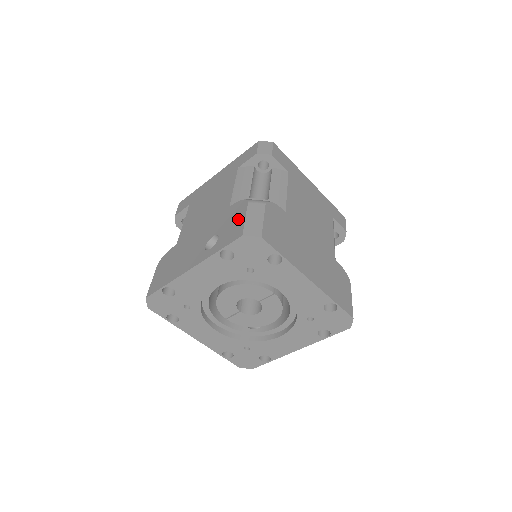
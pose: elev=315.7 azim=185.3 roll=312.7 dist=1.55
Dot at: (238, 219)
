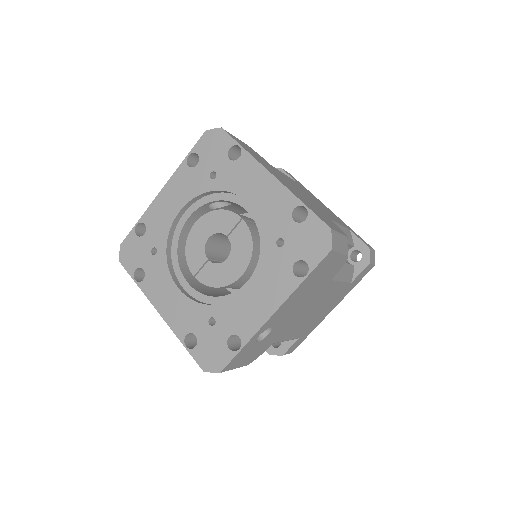
Dot at: occluded
